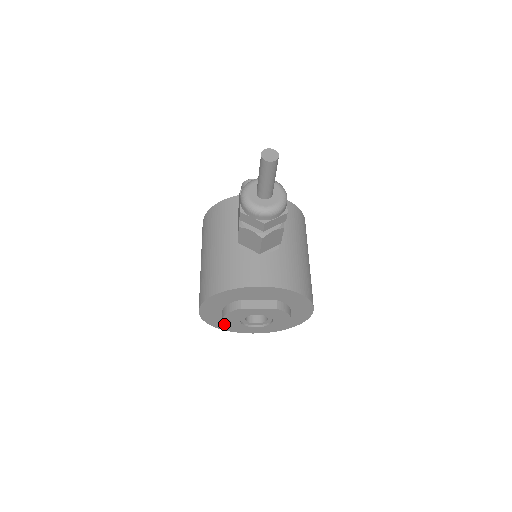
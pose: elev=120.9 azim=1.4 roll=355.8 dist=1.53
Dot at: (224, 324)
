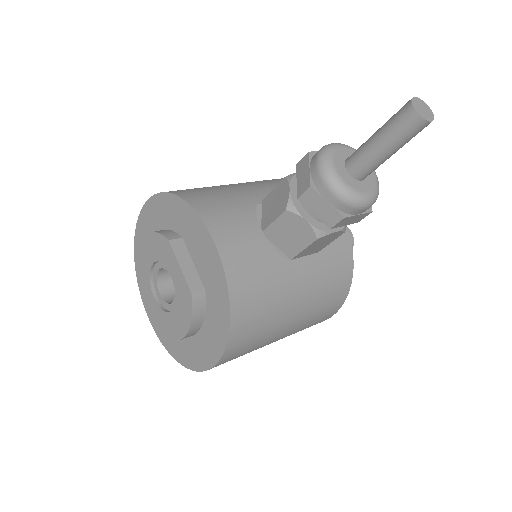
Dot at: (140, 248)
